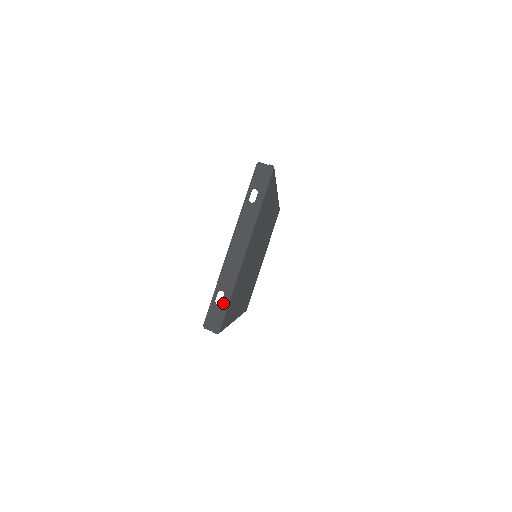
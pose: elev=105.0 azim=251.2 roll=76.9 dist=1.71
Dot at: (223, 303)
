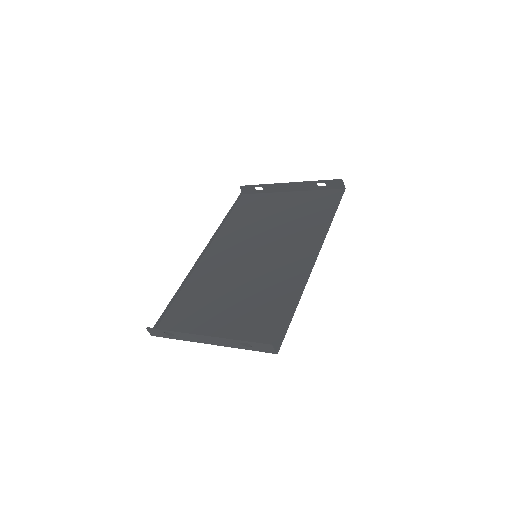
Dot at: (168, 336)
